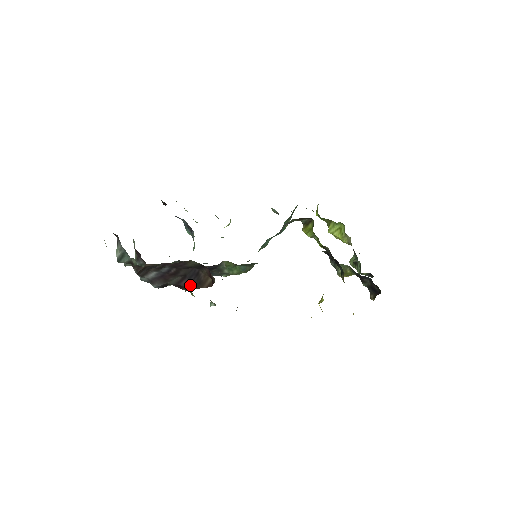
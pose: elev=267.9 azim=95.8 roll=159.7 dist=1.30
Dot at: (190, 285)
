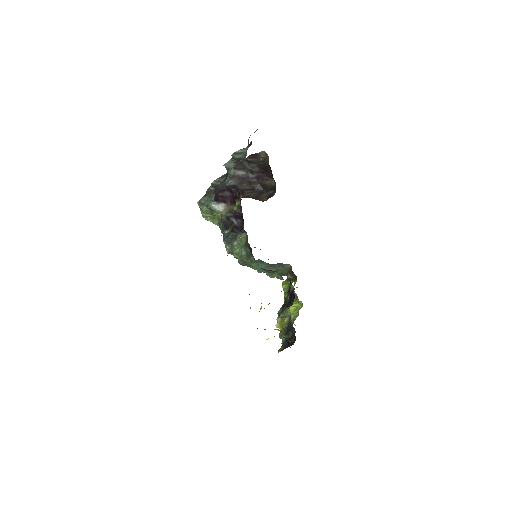
Dot at: (250, 195)
